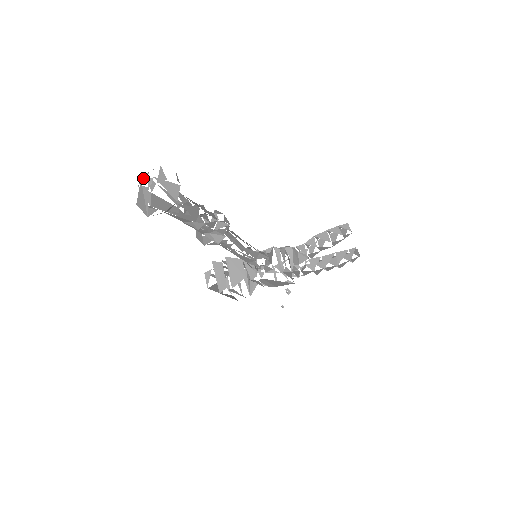
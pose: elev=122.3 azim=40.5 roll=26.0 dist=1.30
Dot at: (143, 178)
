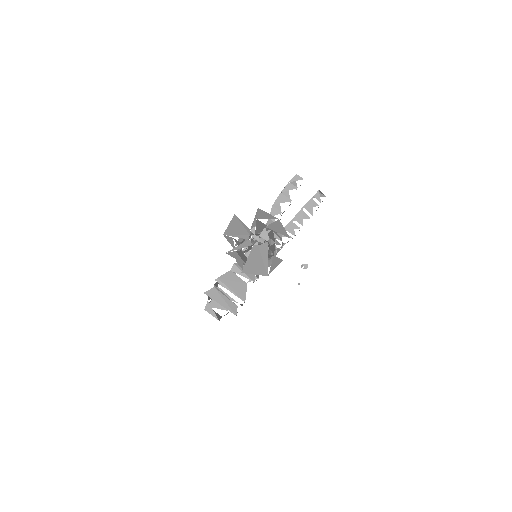
Dot at: occluded
